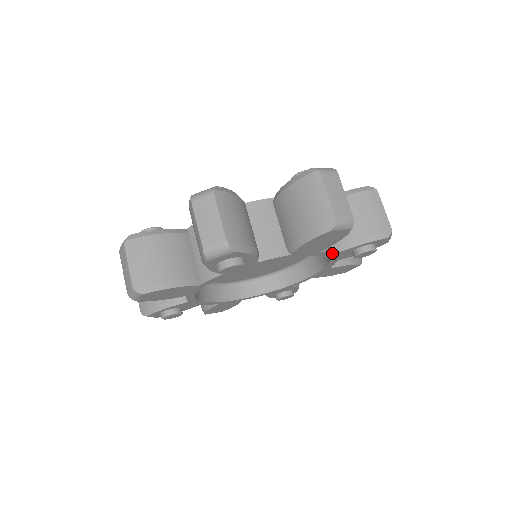
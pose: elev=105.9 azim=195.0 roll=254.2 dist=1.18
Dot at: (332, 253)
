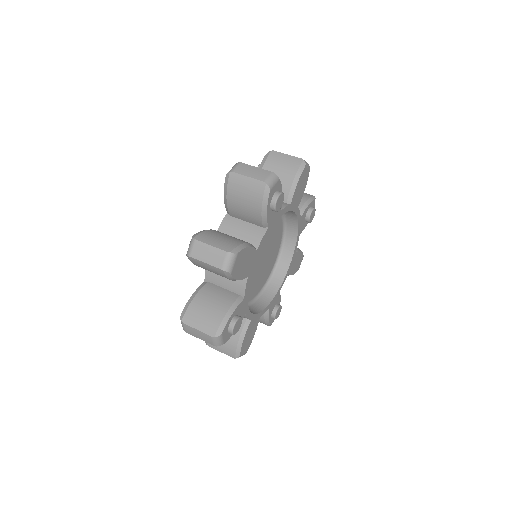
Dot at: (300, 215)
